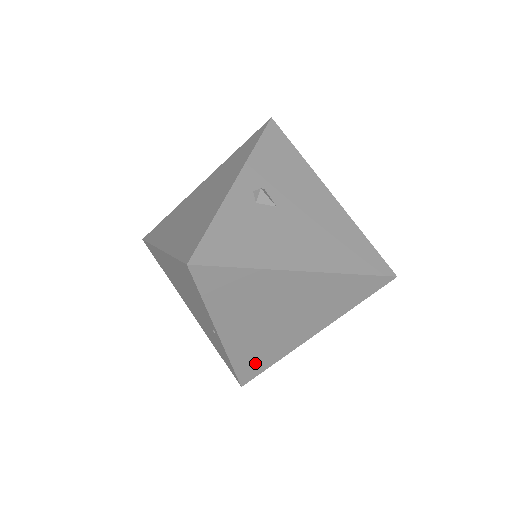
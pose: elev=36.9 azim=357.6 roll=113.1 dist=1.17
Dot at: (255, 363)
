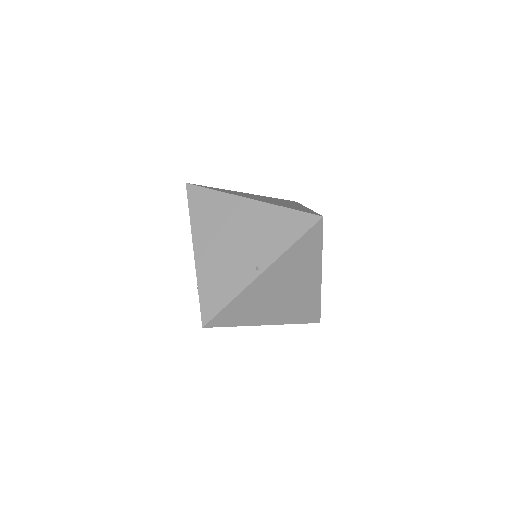
Dot at: (234, 314)
